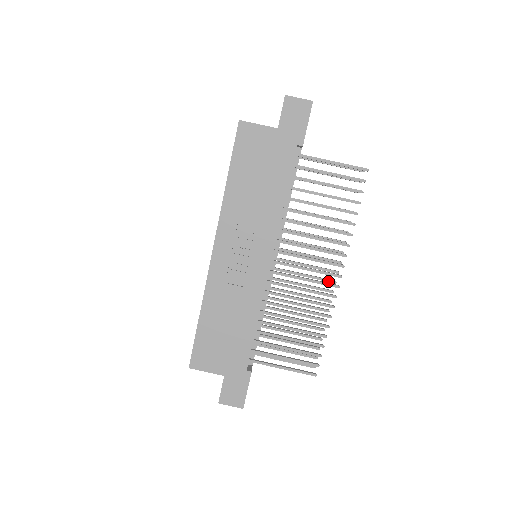
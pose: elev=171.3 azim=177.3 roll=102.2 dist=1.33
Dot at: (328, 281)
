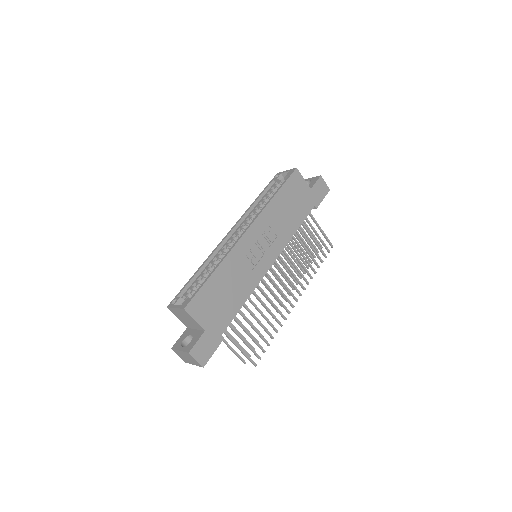
Dot at: occluded
